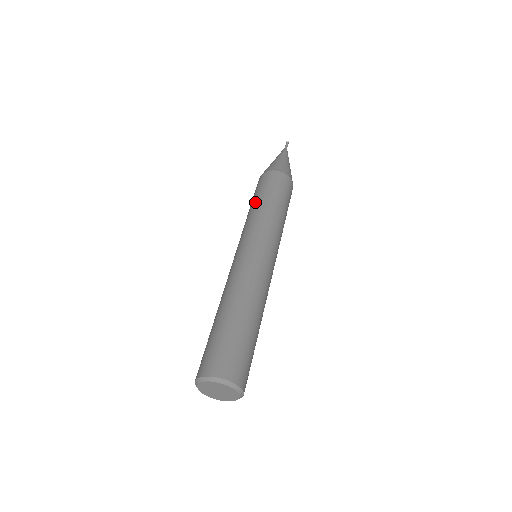
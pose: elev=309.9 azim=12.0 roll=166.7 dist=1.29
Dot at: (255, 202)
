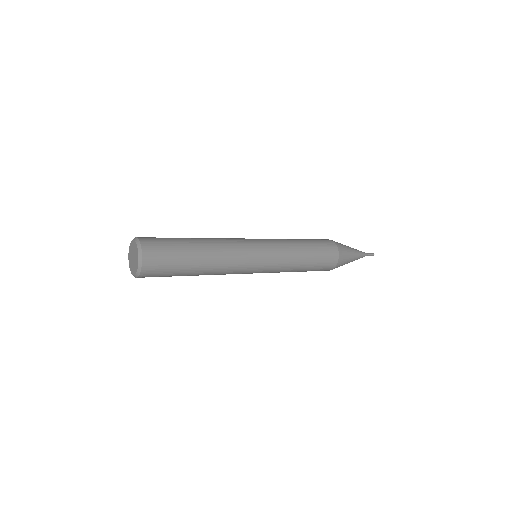
Dot at: occluded
